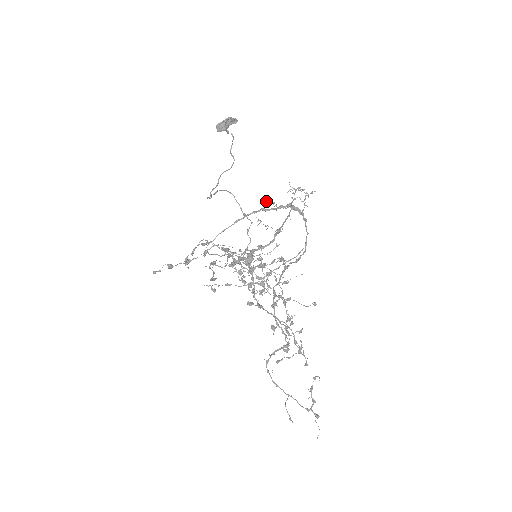
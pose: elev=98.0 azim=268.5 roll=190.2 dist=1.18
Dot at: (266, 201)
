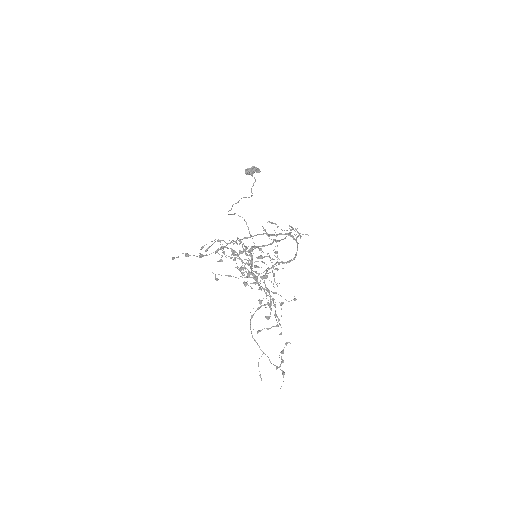
Dot at: (271, 222)
